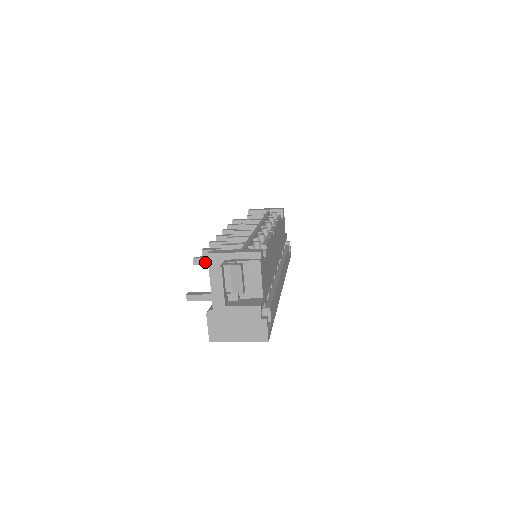
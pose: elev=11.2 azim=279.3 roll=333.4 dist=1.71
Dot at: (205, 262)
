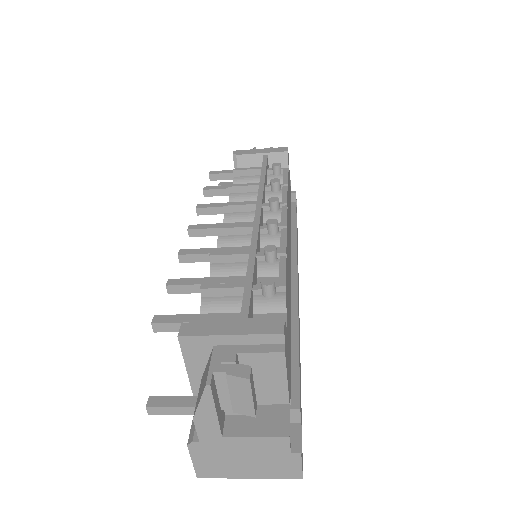
Dot at: (175, 328)
